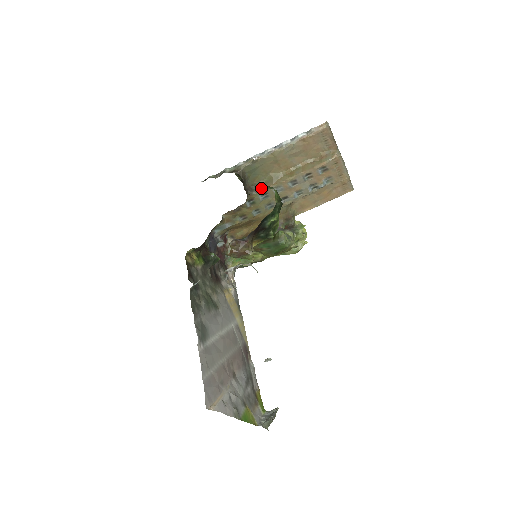
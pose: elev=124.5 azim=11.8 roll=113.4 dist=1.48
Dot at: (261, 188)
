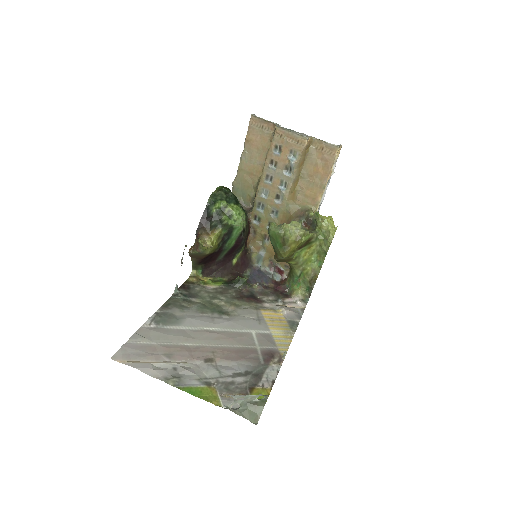
Dot at: (254, 202)
